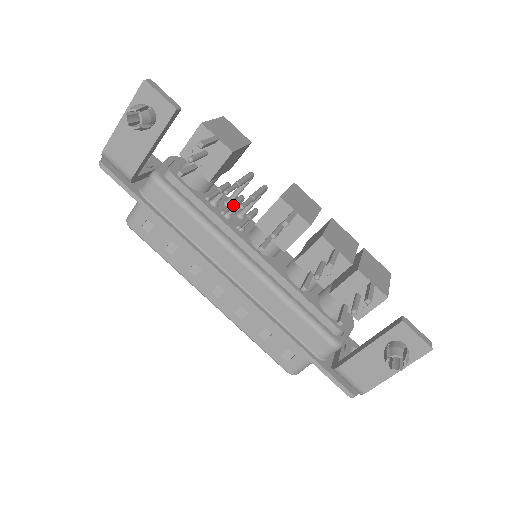
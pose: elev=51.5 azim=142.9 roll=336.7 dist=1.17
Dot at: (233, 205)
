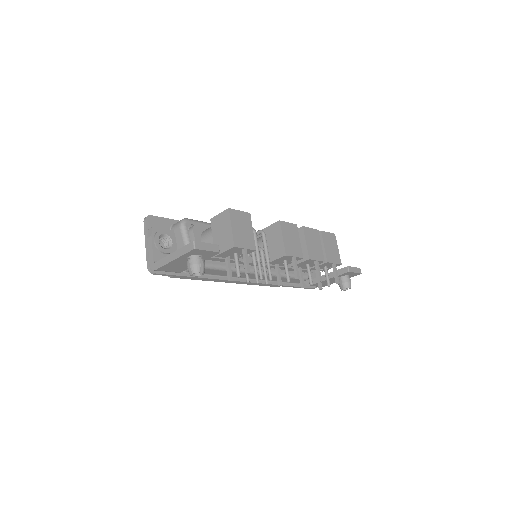
Dot at: (256, 267)
